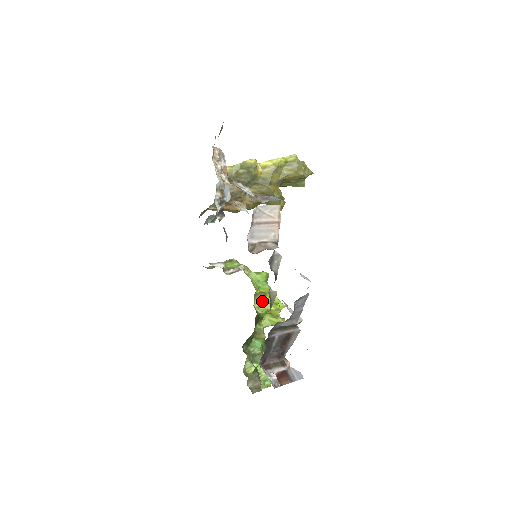
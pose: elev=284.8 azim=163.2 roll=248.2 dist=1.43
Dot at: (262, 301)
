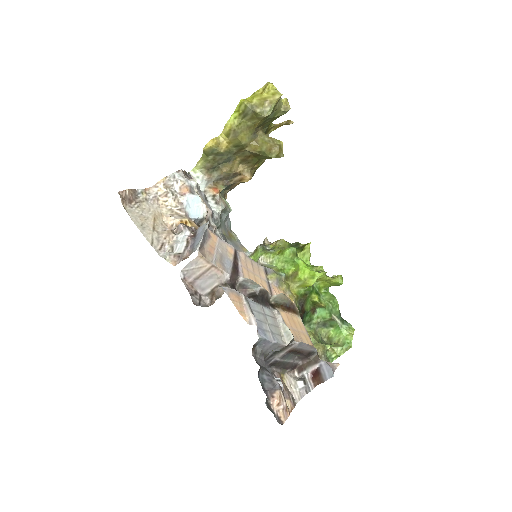
Dot at: (297, 281)
